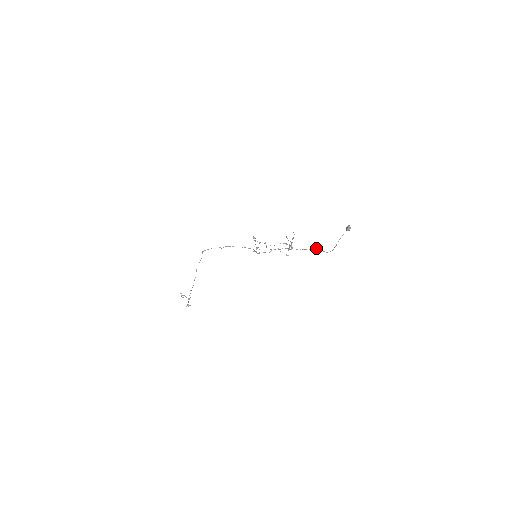
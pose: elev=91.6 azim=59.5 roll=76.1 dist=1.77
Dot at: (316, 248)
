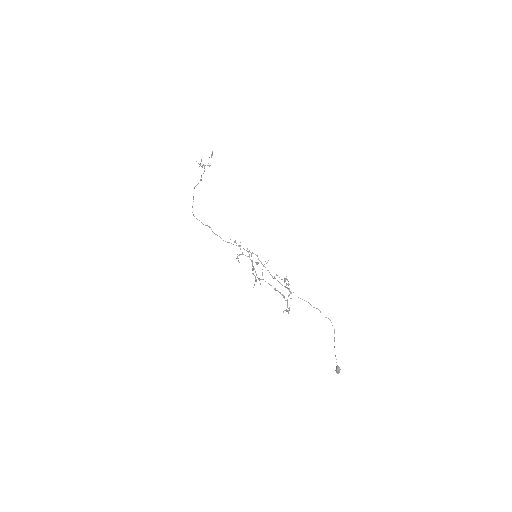
Dot at: occluded
